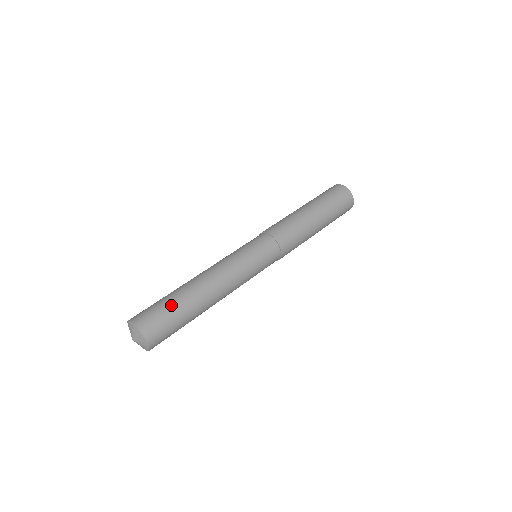
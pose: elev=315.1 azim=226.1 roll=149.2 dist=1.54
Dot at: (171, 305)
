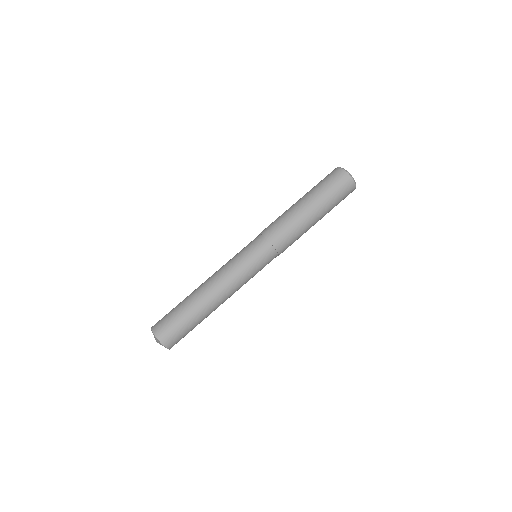
Dot at: (190, 326)
